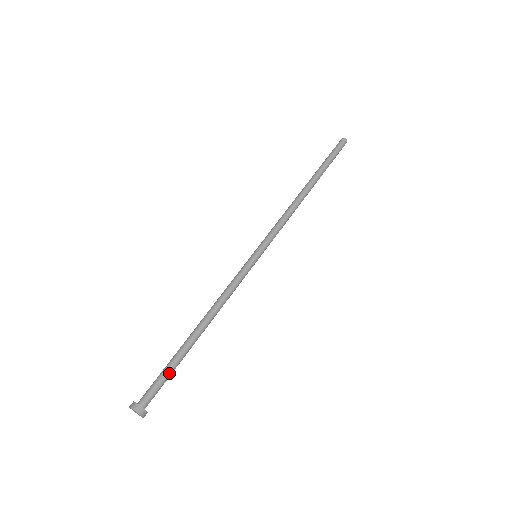
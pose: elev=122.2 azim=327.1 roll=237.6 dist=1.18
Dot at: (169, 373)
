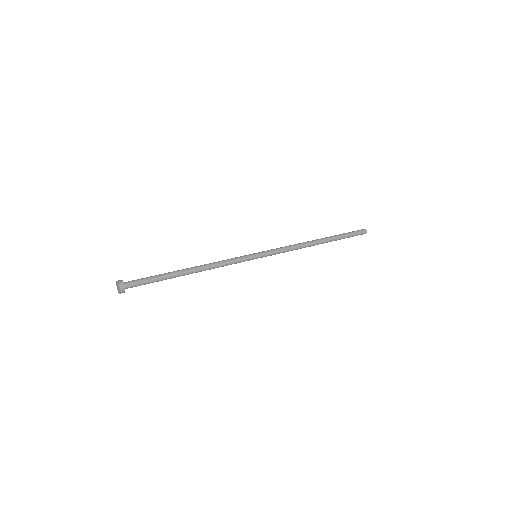
Dot at: (153, 277)
